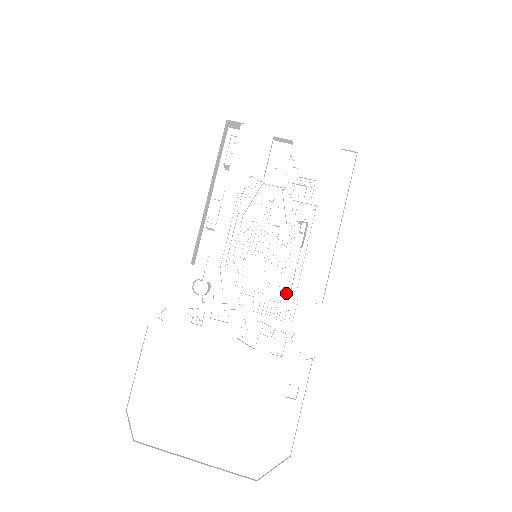
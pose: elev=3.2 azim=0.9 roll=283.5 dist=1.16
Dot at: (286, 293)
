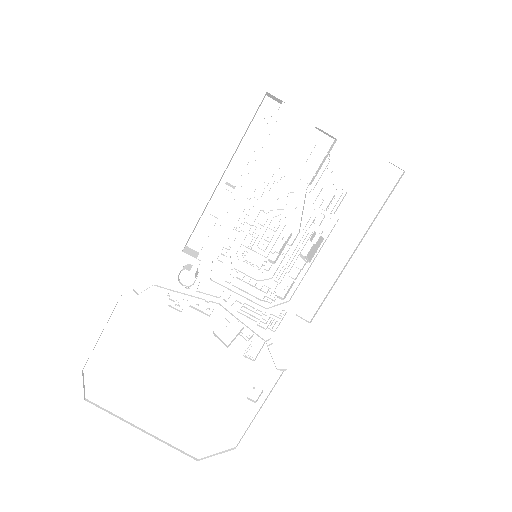
Dot at: (277, 301)
